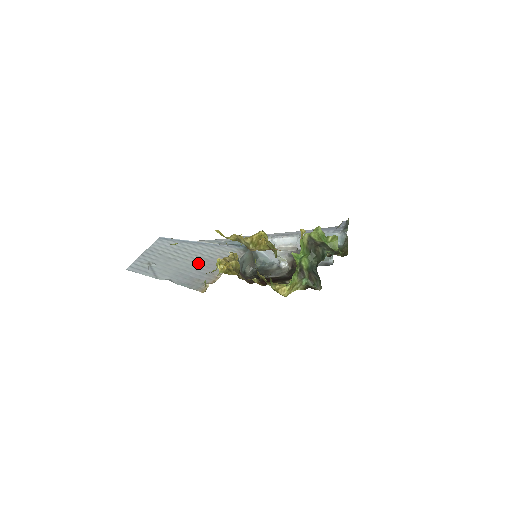
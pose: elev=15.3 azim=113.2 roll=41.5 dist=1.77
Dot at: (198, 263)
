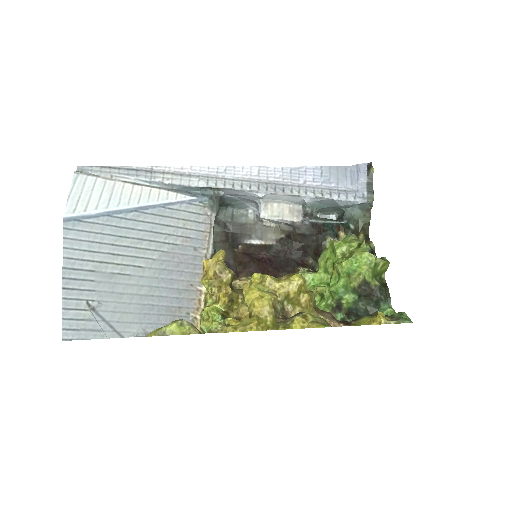
Dot at: (161, 269)
